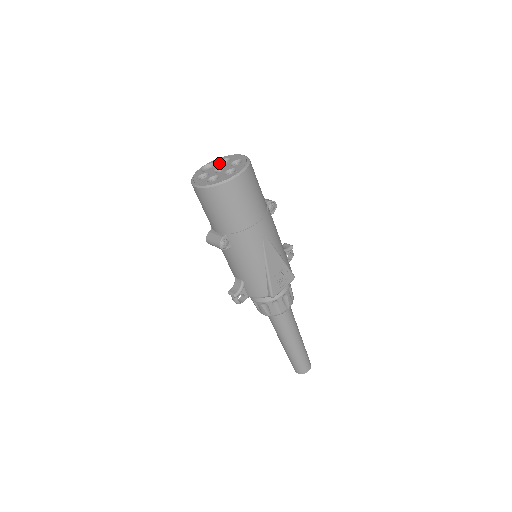
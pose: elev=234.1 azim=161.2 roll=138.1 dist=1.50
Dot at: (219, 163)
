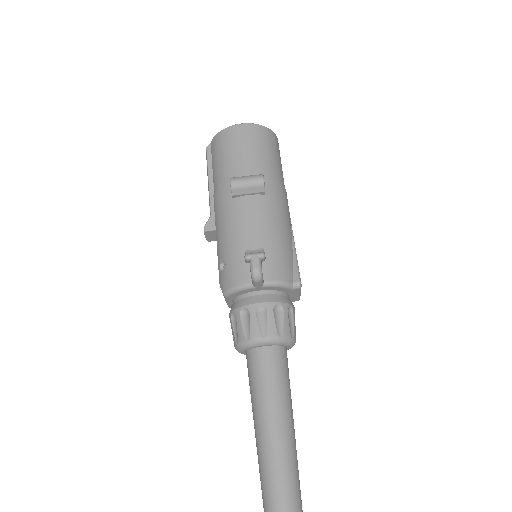
Dot at: occluded
